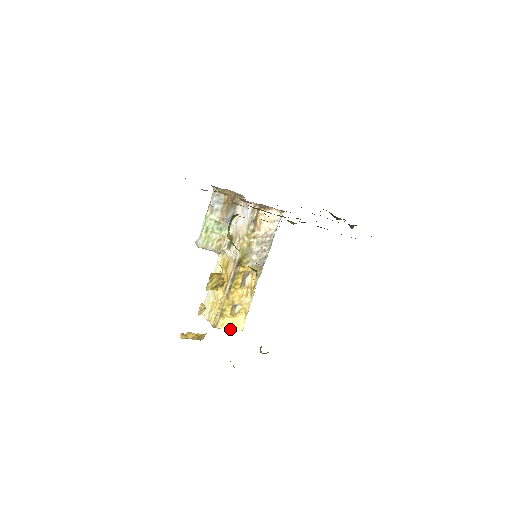
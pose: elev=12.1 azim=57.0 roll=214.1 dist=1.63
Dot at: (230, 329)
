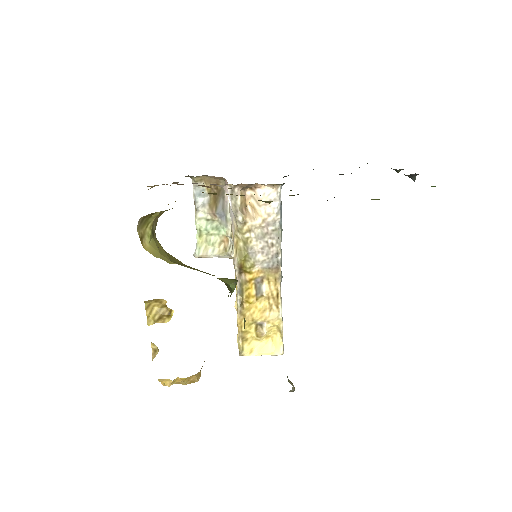
Dot at: occluded
